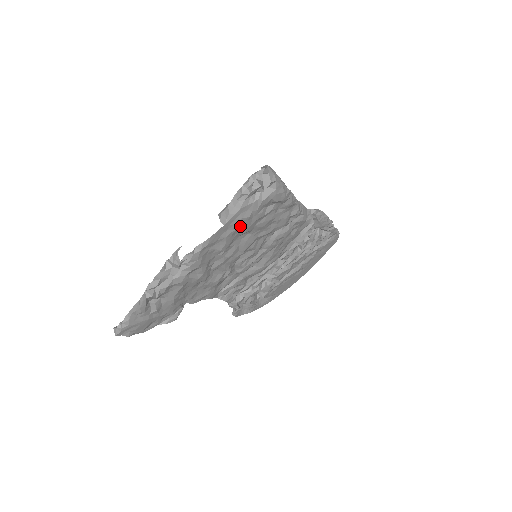
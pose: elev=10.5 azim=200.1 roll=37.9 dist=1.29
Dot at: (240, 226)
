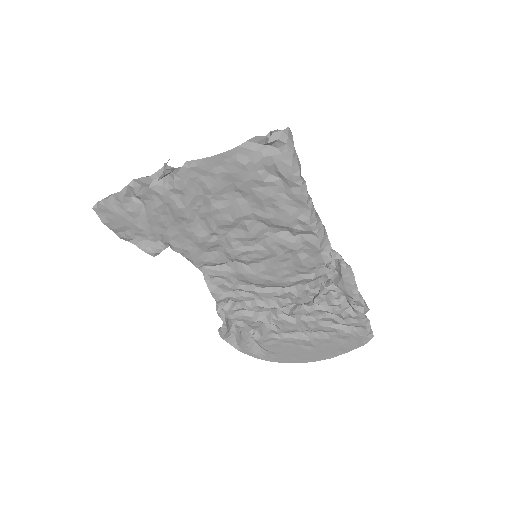
Dot at: (234, 171)
